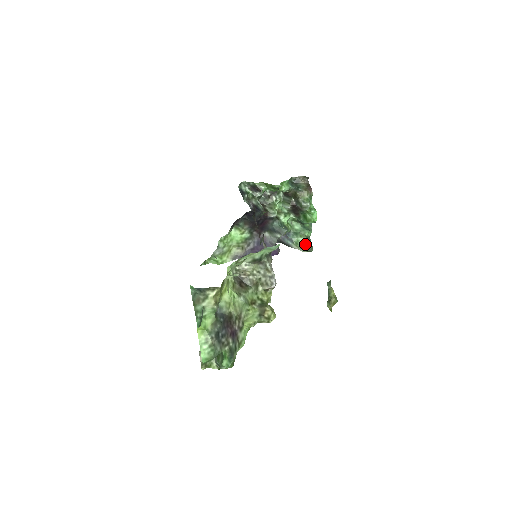
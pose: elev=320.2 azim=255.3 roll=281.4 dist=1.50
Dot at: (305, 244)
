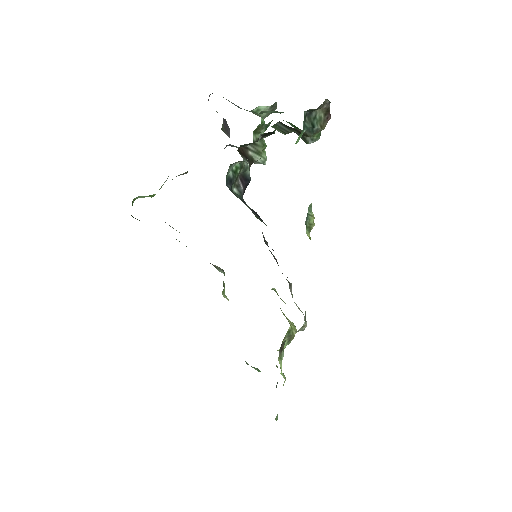
Dot at: occluded
